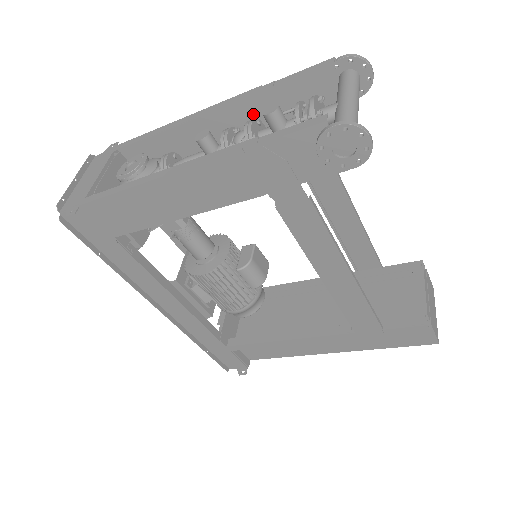
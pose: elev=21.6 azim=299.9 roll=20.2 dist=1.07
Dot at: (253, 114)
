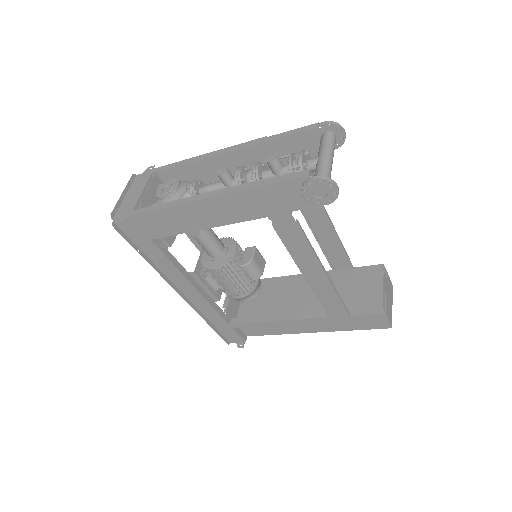
Dot at: (259, 154)
